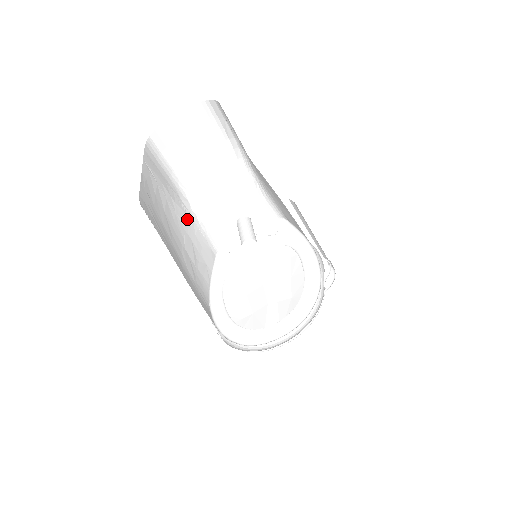
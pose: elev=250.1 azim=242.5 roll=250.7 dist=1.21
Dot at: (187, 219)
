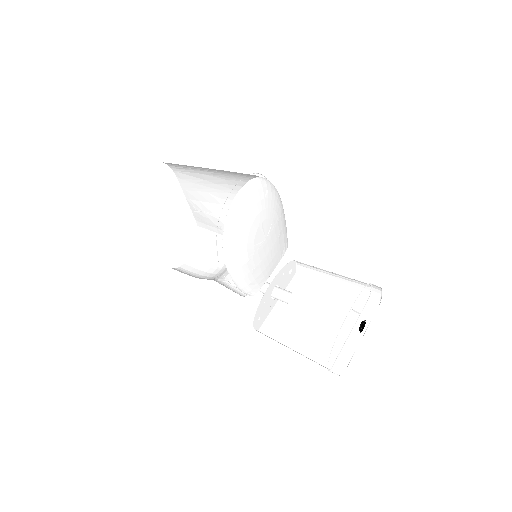
Dot at: occluded
